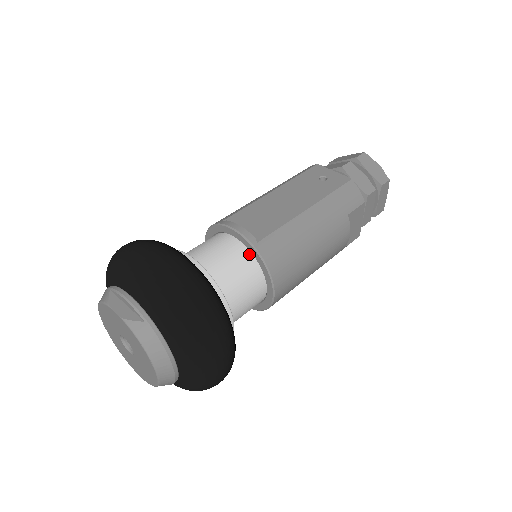
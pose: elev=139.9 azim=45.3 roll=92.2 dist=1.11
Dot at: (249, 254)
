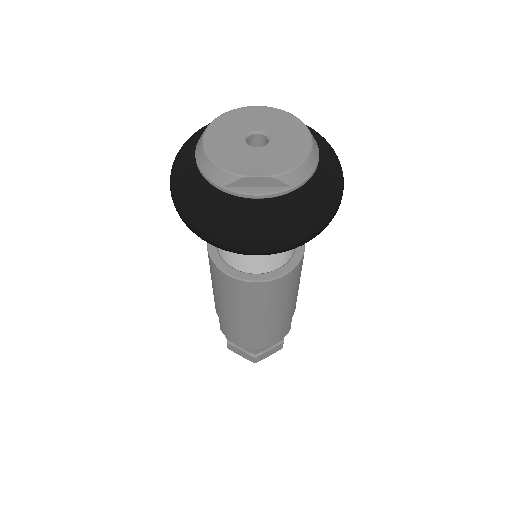
Dot at: occluded
